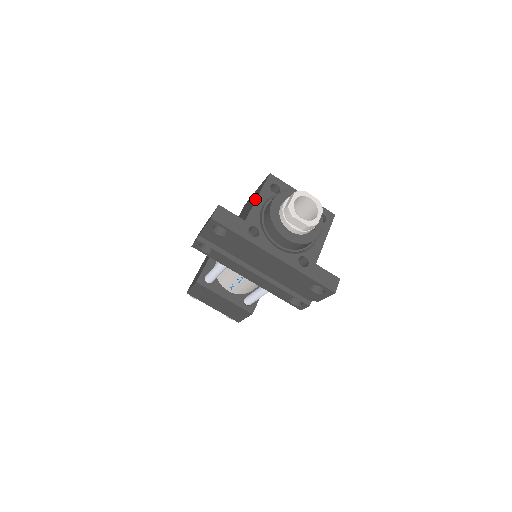
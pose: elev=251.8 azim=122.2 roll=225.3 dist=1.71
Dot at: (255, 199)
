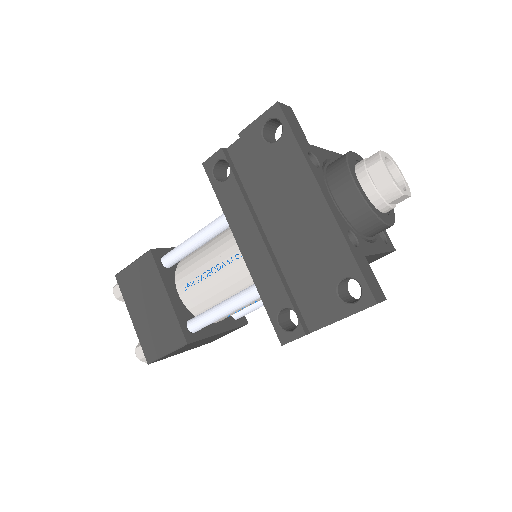
Dot at: occluded
